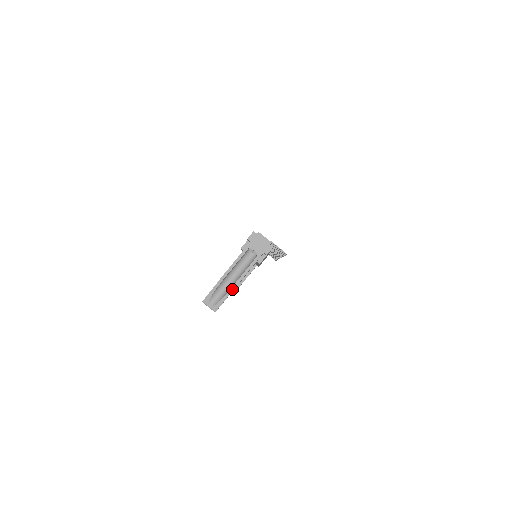
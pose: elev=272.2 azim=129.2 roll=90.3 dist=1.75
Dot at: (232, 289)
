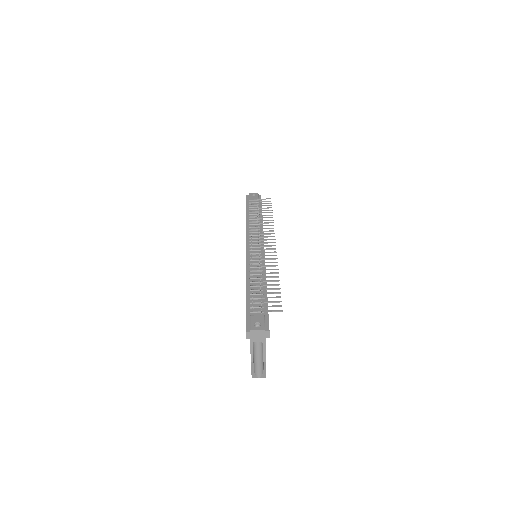
Dot at: (265, 365)
